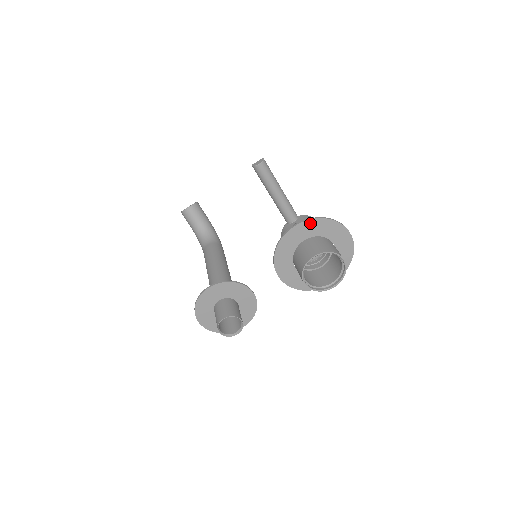
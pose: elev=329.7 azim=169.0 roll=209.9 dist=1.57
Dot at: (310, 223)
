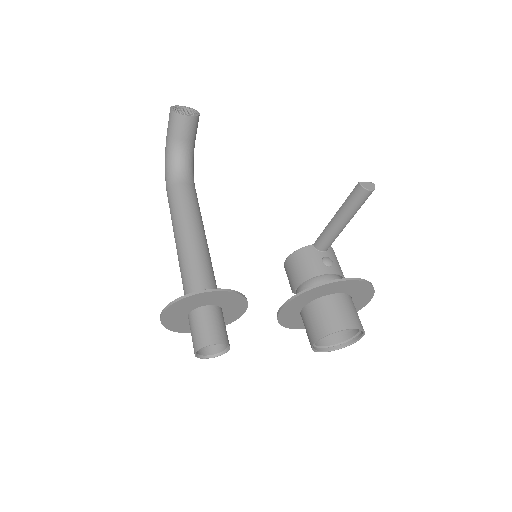
Dot at: (360, 284)
